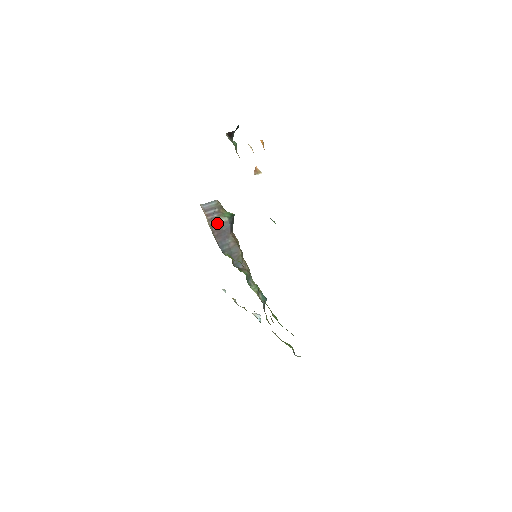
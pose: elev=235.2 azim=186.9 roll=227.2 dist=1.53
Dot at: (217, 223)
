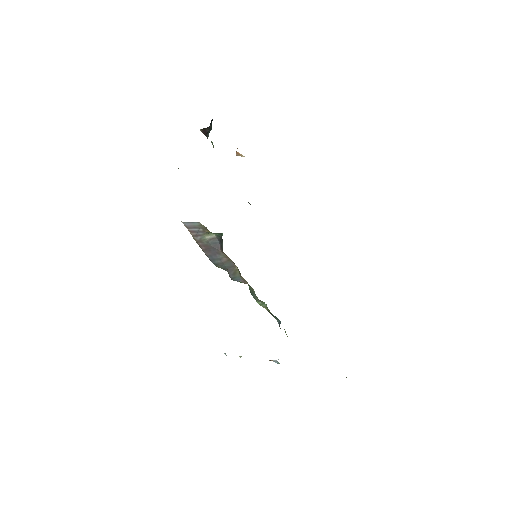
Dot at: (203, 240)
